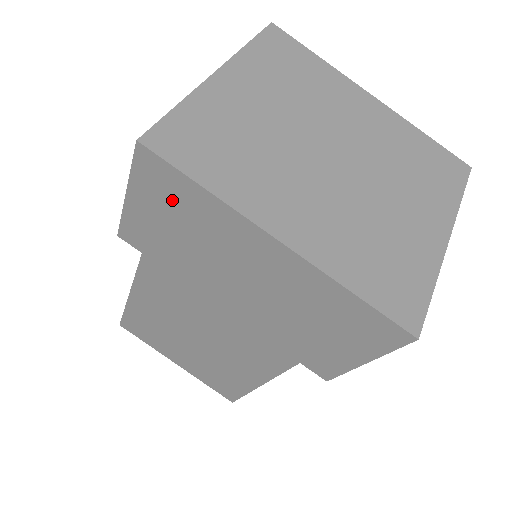
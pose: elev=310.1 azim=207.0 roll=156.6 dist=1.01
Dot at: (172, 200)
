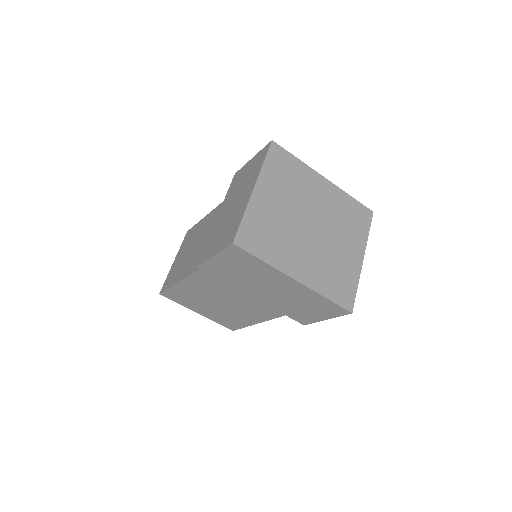
Dot at: (242, 262)
